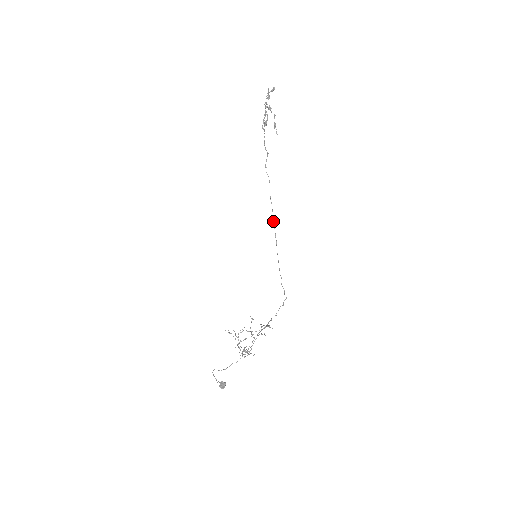
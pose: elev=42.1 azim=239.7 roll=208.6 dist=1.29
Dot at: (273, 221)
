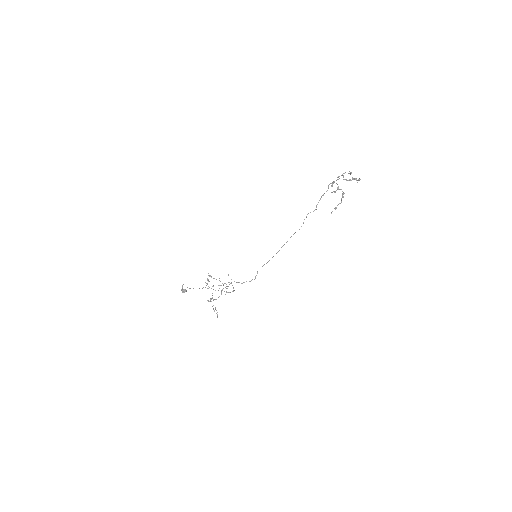
Dot at: occluded
